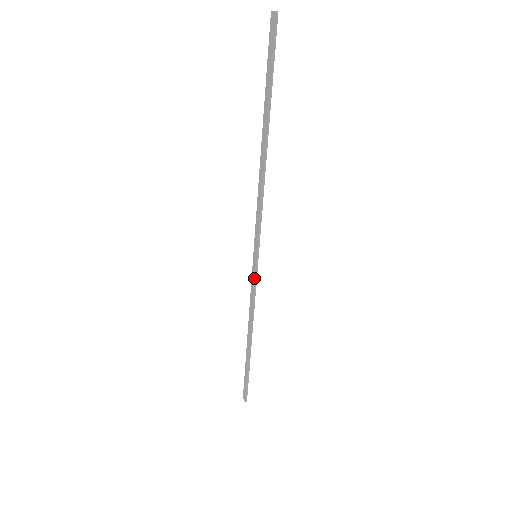
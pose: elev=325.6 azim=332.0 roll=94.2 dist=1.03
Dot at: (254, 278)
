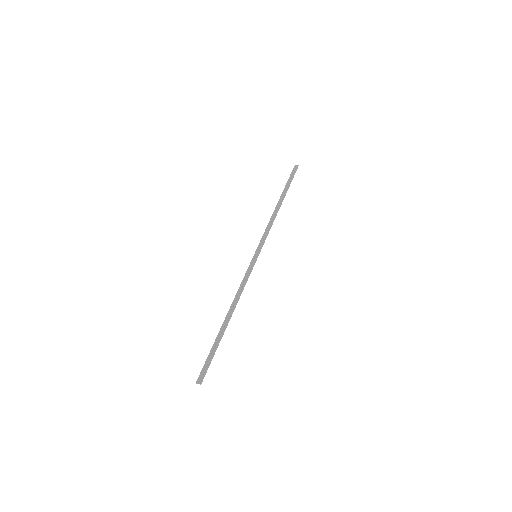
Dot at: (251, 268)
